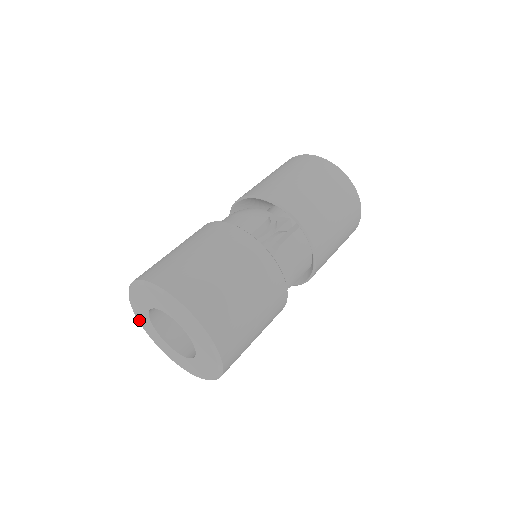
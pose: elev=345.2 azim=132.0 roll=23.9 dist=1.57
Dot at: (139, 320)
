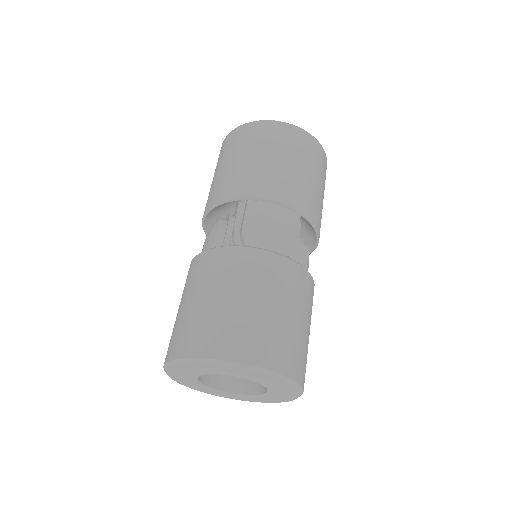
Dot at: (221, 396)
